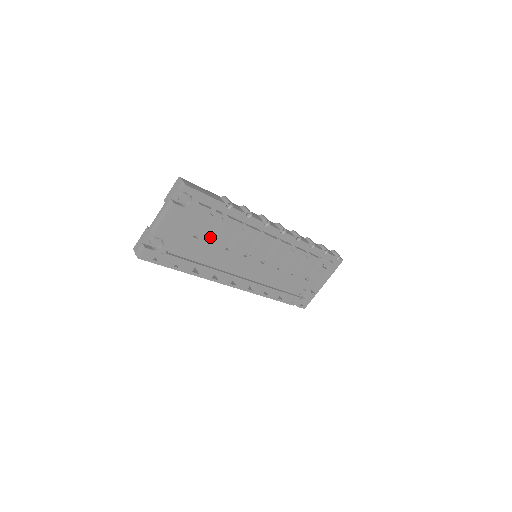
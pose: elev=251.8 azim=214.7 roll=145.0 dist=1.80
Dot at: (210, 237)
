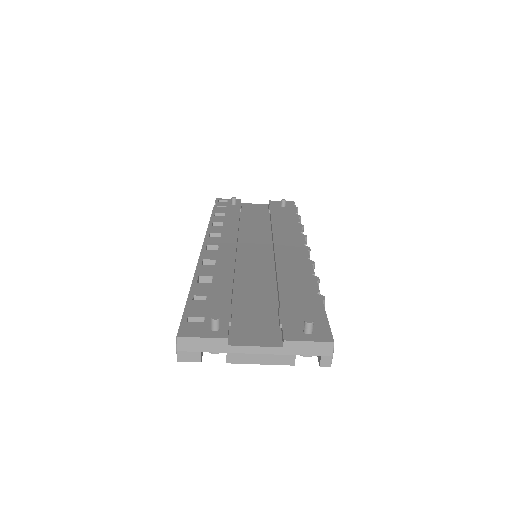
Dot at: occluded
